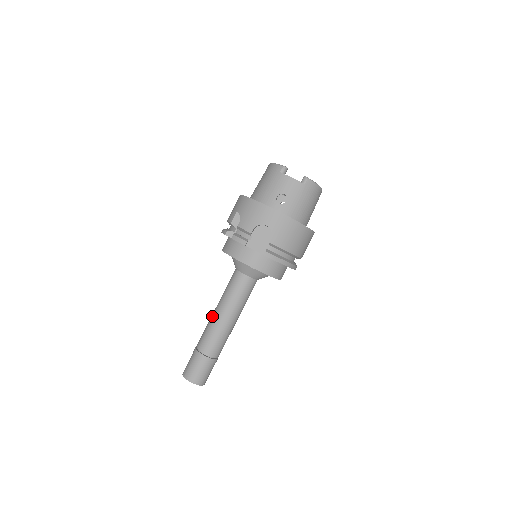
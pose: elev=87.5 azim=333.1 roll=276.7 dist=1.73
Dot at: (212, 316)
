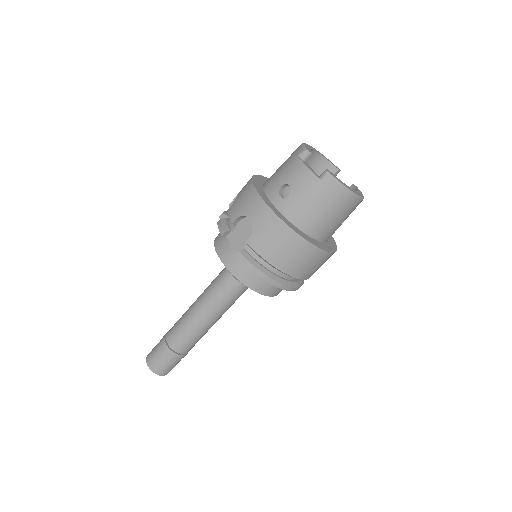
Dot at: (190, 306)
